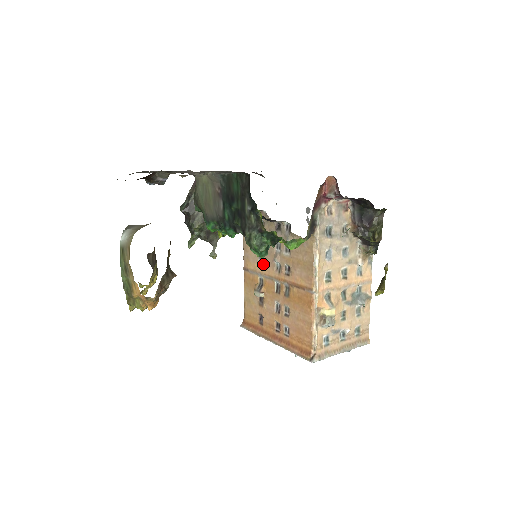
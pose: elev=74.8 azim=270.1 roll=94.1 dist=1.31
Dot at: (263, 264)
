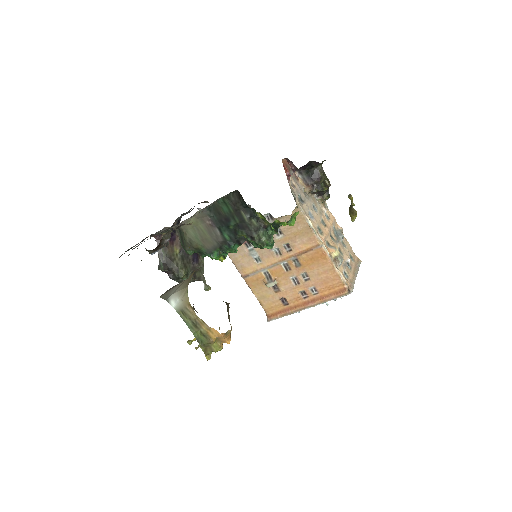
Dot at: (261, 260)
